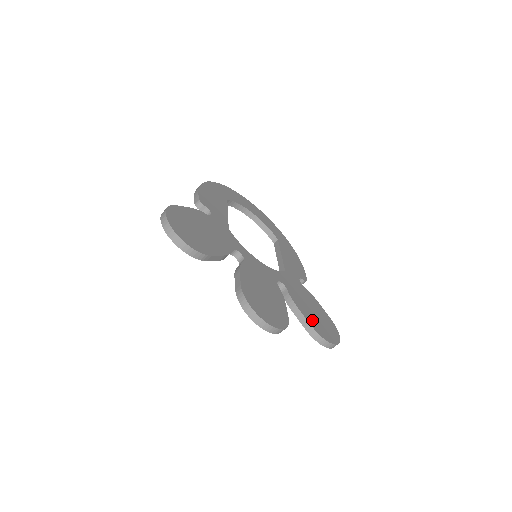
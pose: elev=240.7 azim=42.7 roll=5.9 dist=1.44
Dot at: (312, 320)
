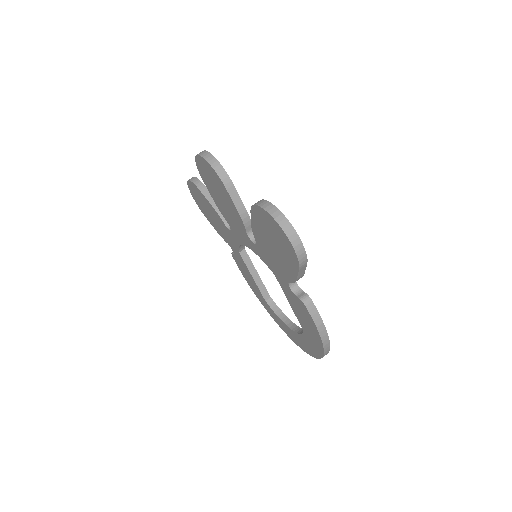
Dot at: occluded
